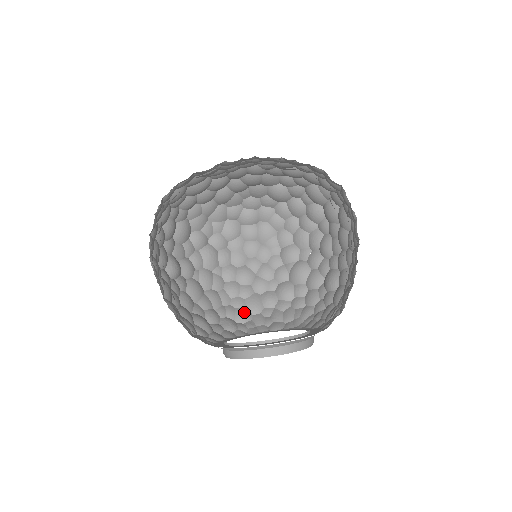
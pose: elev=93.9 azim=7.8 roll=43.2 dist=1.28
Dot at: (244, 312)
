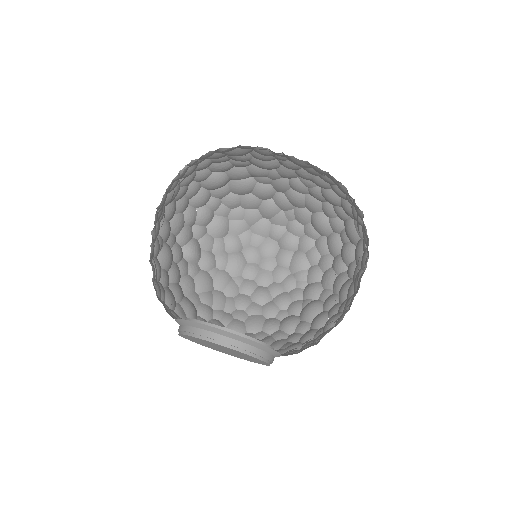
Dot at: (239, 324)
